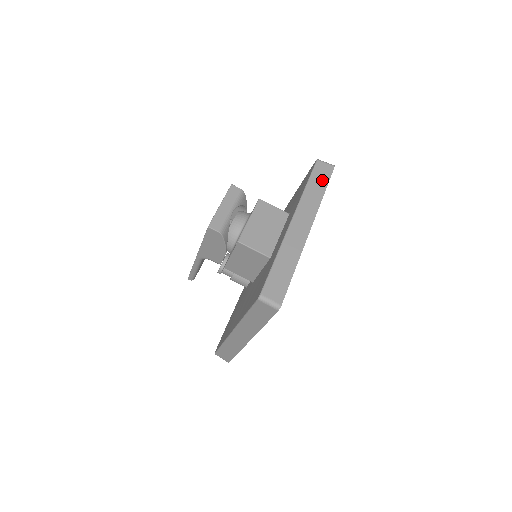
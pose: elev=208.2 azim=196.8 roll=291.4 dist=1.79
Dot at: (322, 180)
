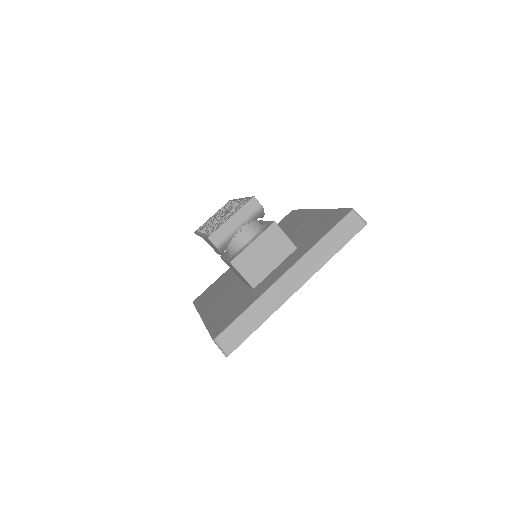
Dot at: (342, 237)
